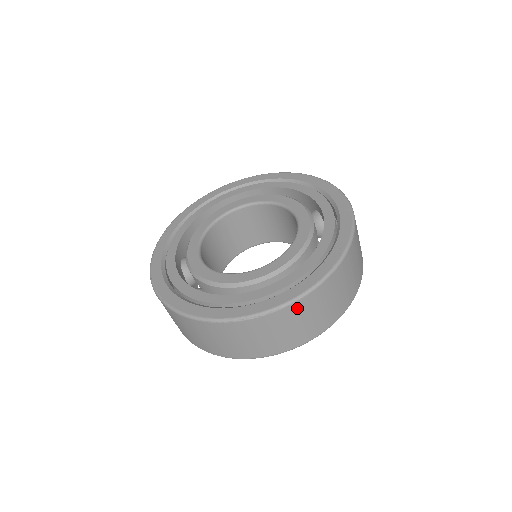
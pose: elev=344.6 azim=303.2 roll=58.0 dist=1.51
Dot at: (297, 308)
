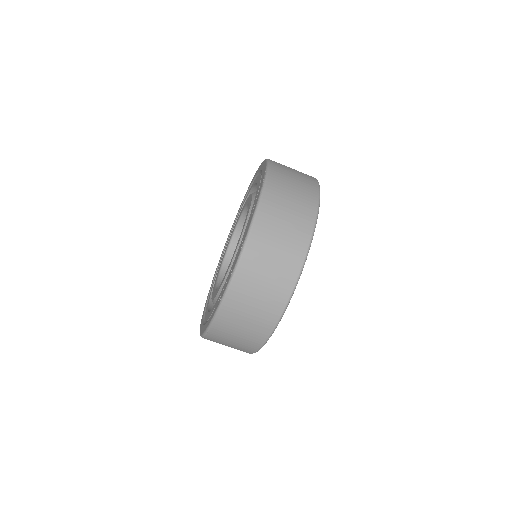
Dot at: (221, 325)
